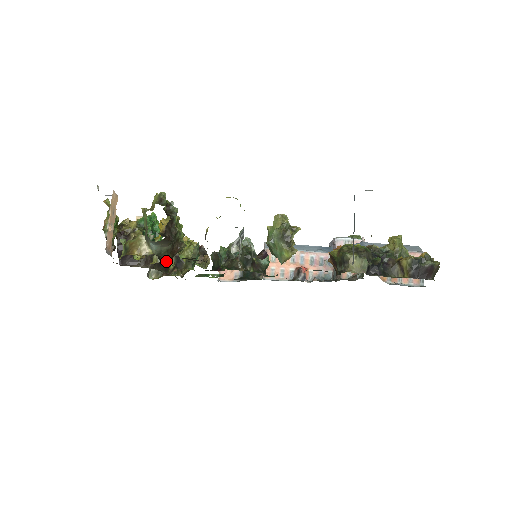
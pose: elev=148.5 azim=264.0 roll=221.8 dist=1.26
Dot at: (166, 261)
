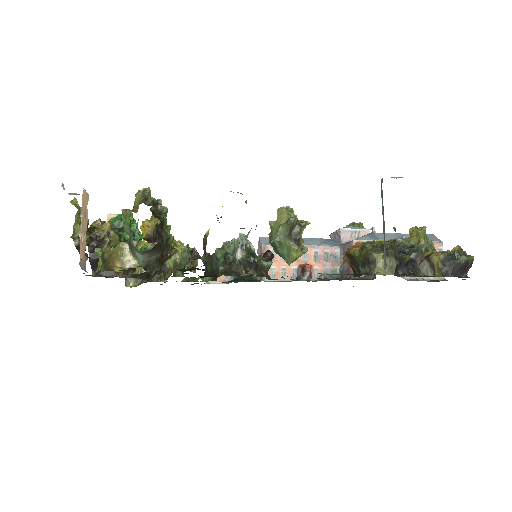
Dot at: occluded
